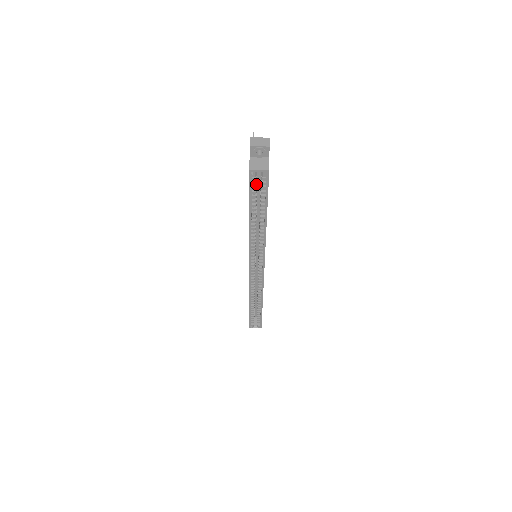
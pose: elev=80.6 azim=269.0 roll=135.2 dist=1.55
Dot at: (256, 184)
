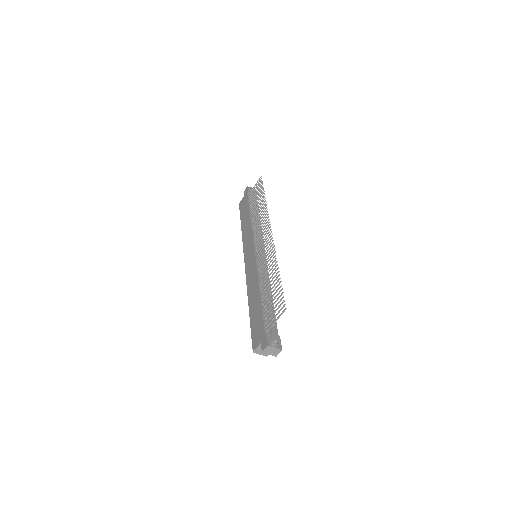
Dot at: occluded
